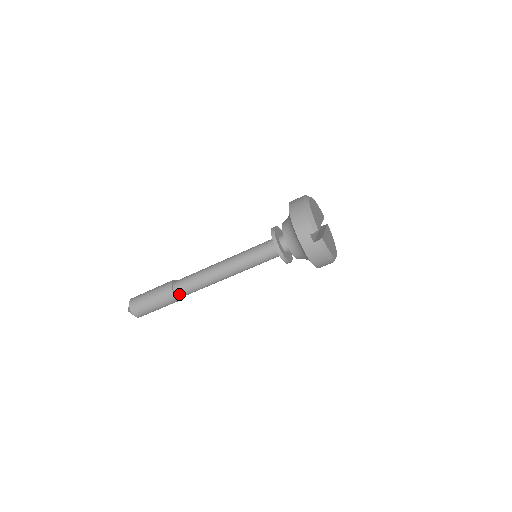
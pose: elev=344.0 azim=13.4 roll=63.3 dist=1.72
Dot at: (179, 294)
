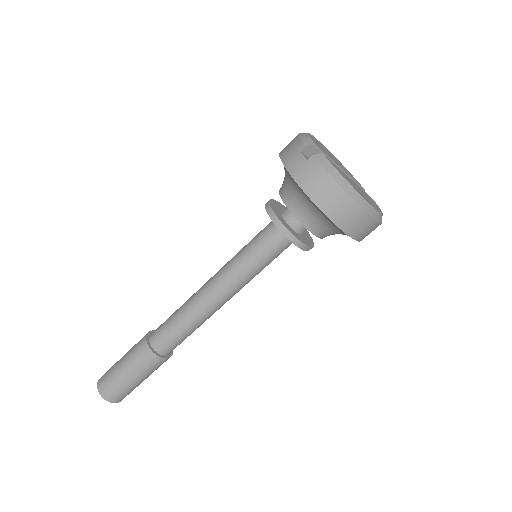
Dot at: (155, 344)
